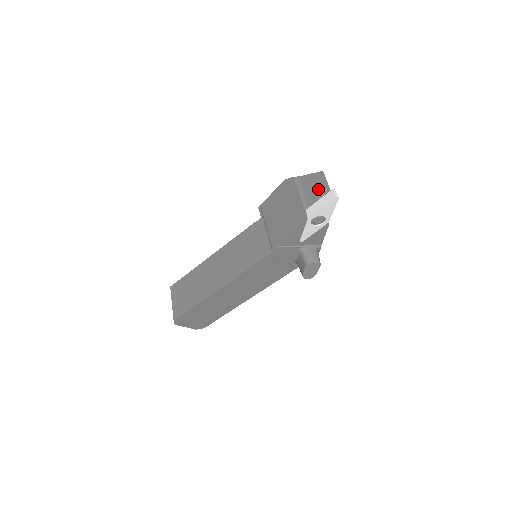
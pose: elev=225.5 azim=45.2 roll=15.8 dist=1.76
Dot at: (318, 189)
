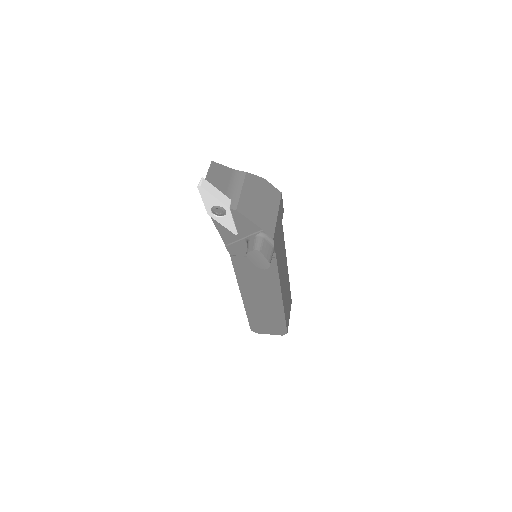
Dot at: occluded
